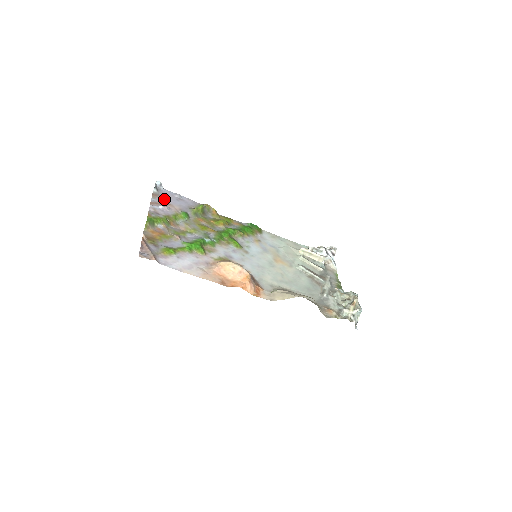
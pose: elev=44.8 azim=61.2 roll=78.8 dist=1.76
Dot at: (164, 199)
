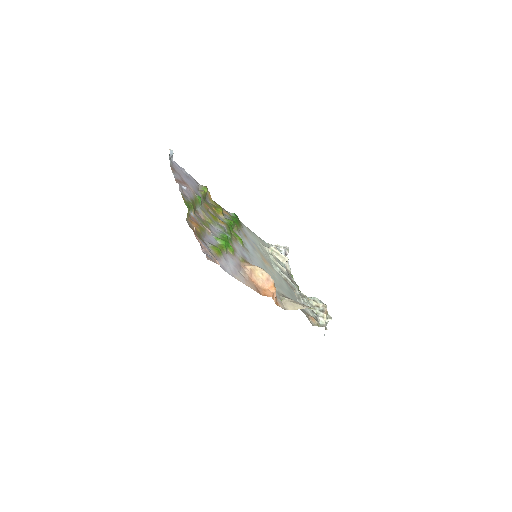
Dot at: (180, 175)
